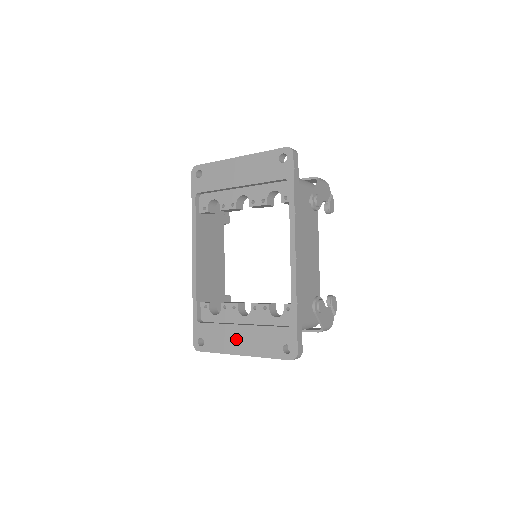
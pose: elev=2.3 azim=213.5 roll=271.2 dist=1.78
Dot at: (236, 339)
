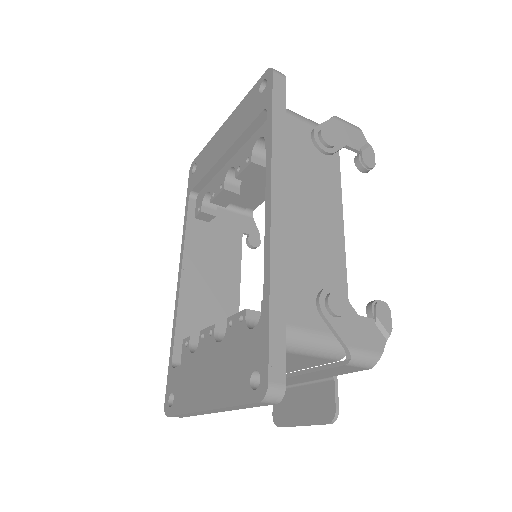
Dot at: (202, 382)
